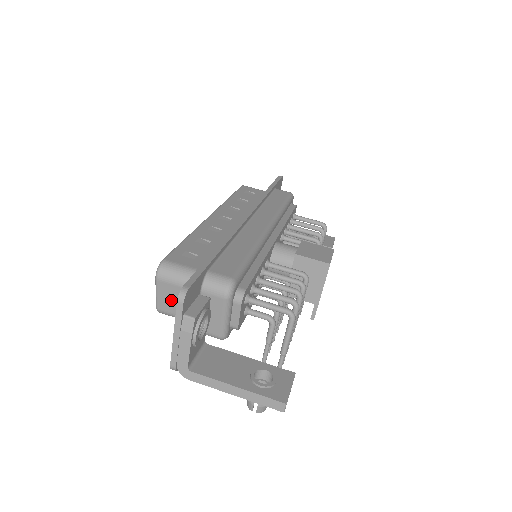
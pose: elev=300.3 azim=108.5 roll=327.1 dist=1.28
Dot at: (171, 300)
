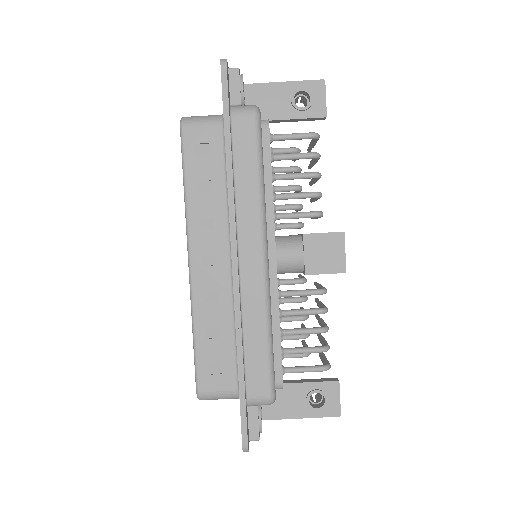
Dot at: occluded
